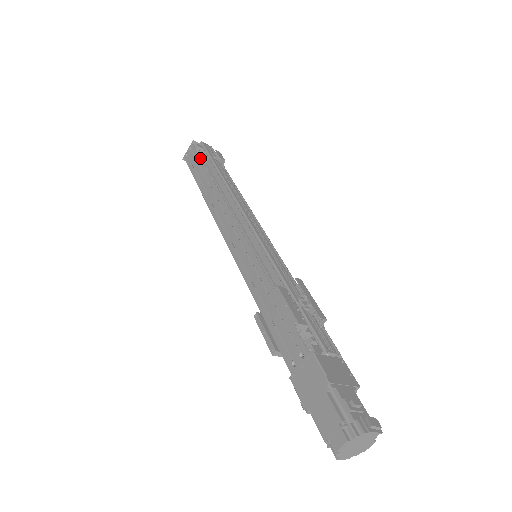
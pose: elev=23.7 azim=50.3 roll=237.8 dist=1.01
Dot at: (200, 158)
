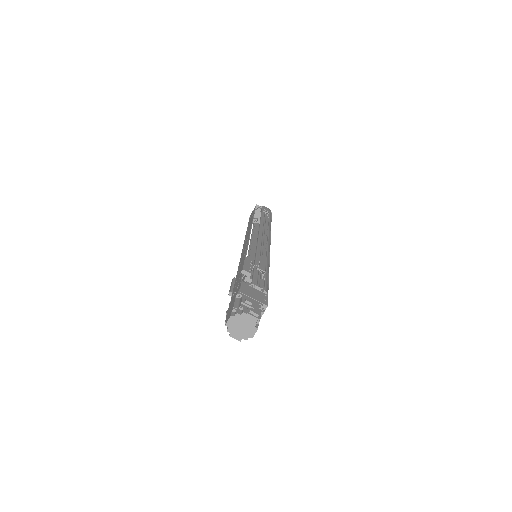
Dot at: (254, 212)
